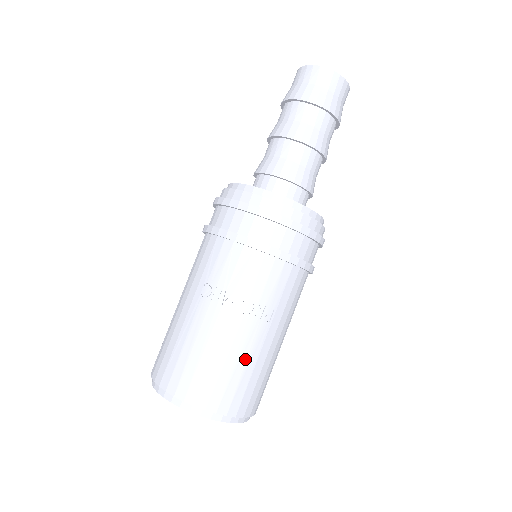
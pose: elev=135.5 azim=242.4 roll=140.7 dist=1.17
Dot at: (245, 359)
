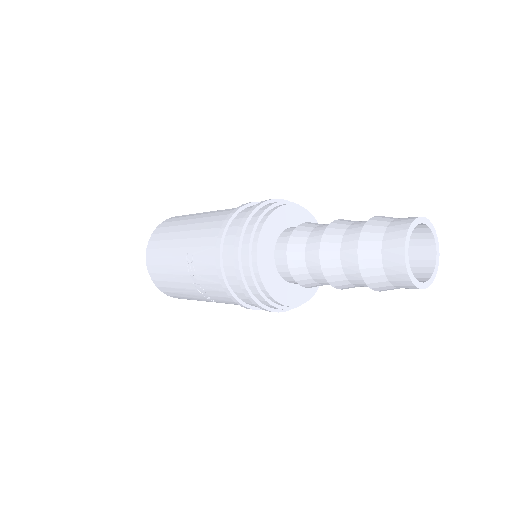
Dot at: (189, 296)
